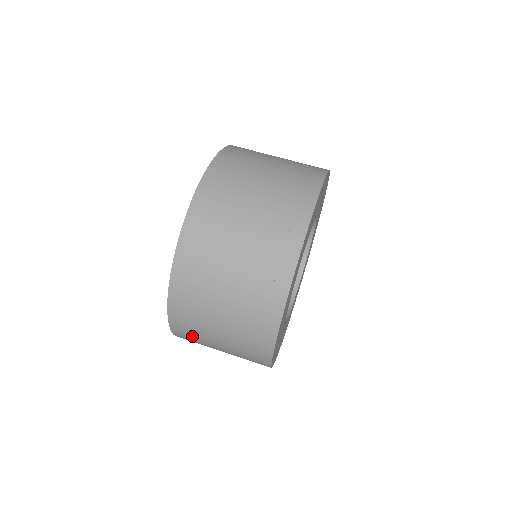
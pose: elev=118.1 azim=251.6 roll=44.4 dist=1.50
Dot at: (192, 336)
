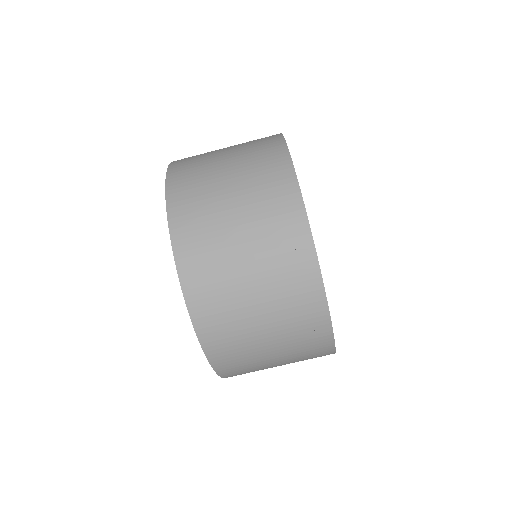
Dot at: (241, 366)
